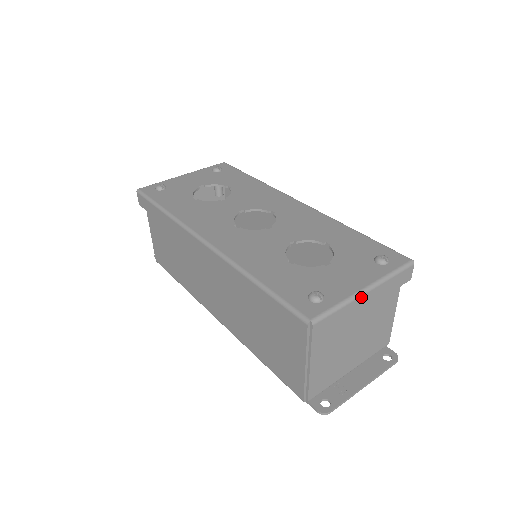
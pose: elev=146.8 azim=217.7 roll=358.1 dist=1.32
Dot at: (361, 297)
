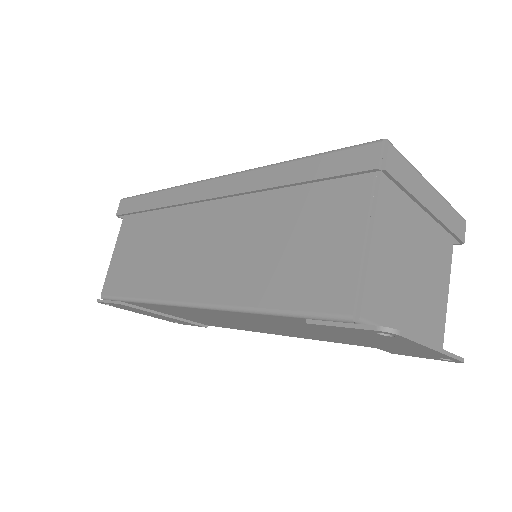
Dot at: (428, 185)
